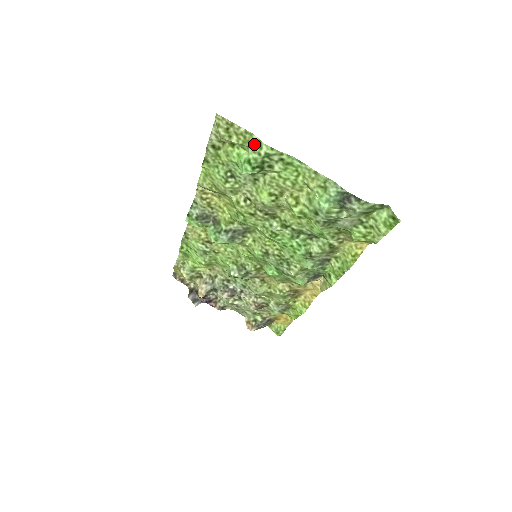
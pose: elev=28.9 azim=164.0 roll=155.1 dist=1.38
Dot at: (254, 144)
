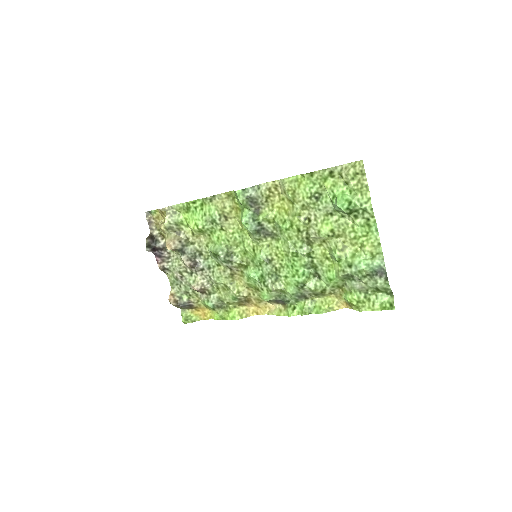
Dot at: (363, 196)
